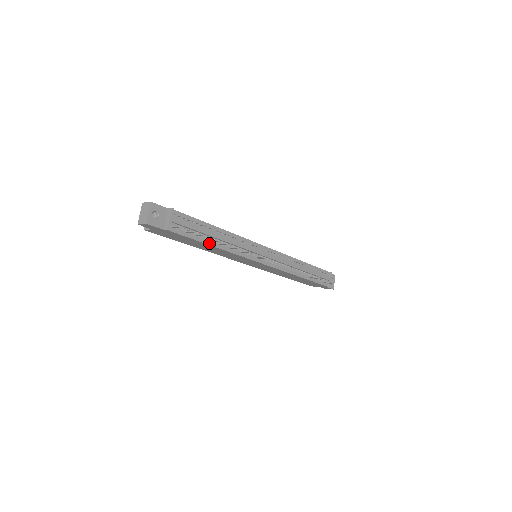
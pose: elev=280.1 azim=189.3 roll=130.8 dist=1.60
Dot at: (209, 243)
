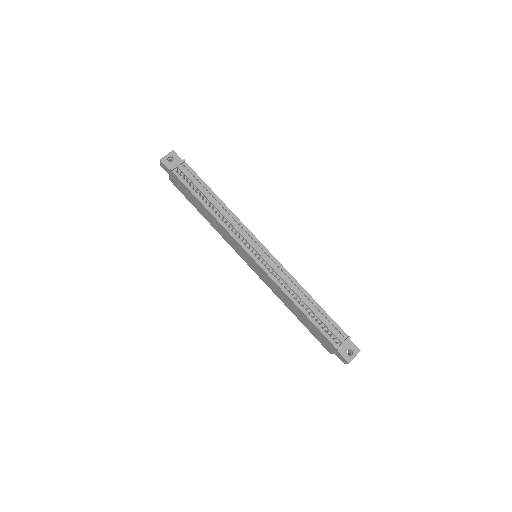
Dot at: (203, 202)
